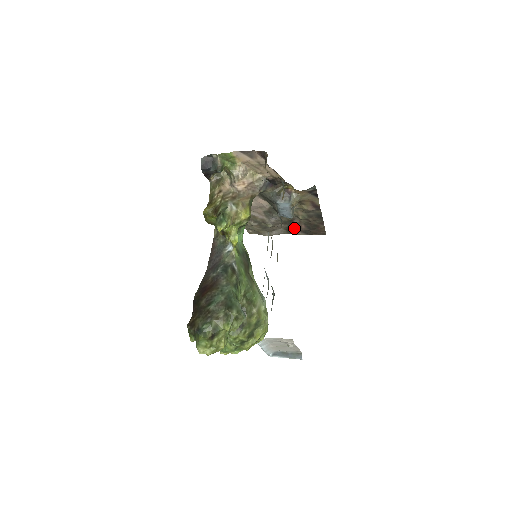
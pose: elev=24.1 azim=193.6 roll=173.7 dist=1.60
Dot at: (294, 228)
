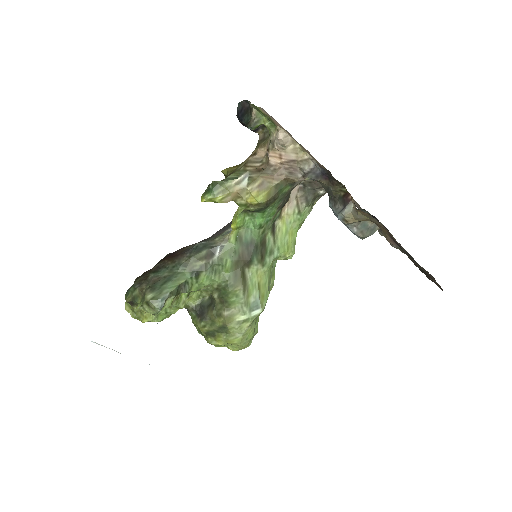
Dot at: occluded
